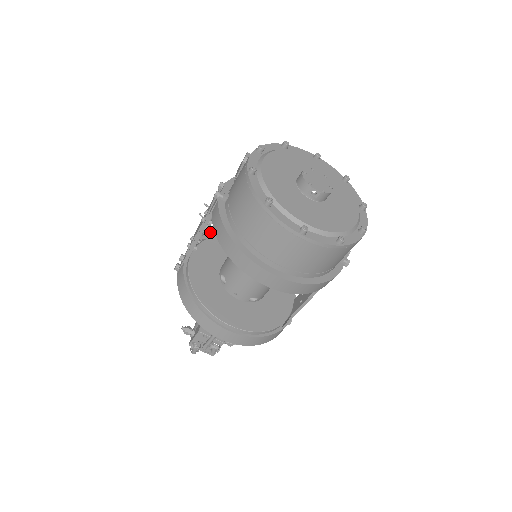
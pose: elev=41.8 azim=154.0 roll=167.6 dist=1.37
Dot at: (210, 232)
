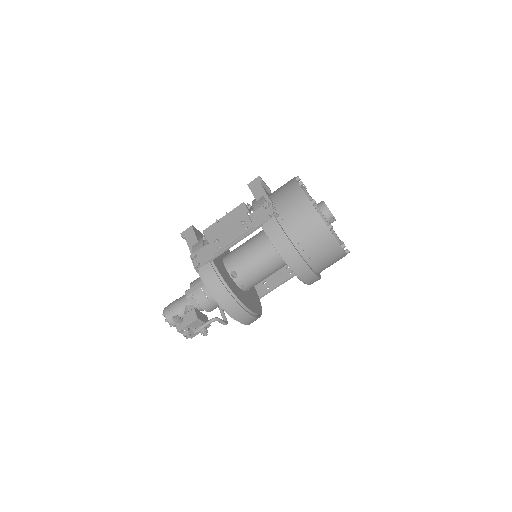
Dot at: occluded
